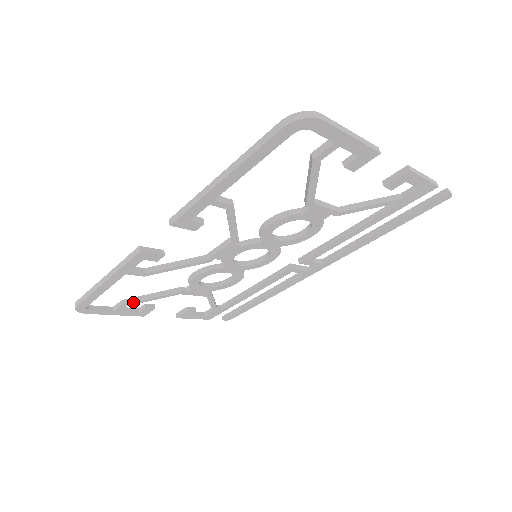
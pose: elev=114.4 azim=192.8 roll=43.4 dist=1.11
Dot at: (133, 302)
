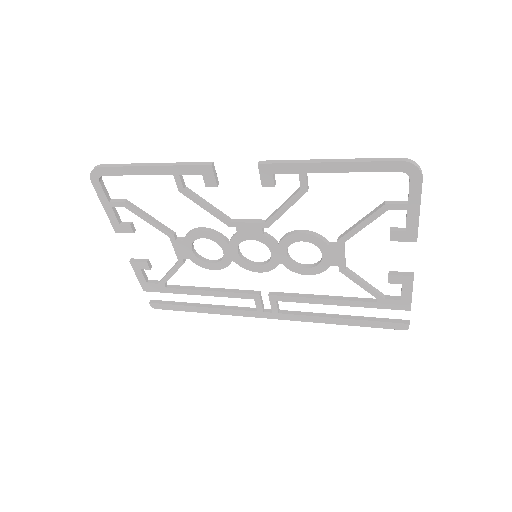
Dot at: (134, 208)
